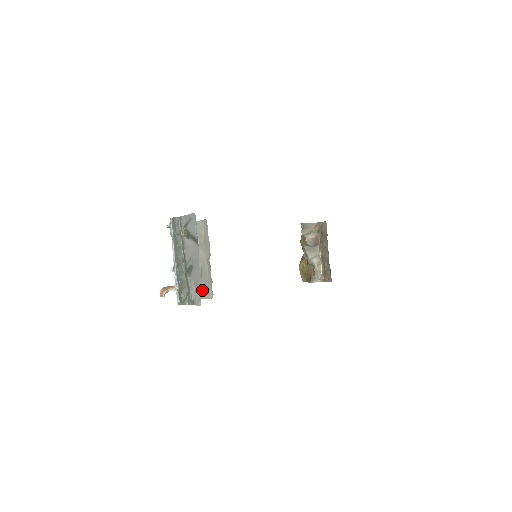
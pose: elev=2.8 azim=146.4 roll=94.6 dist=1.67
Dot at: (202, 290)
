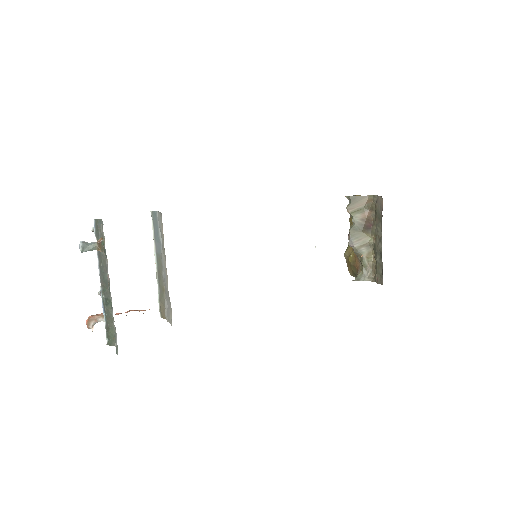
Dot at: (166, 309)
